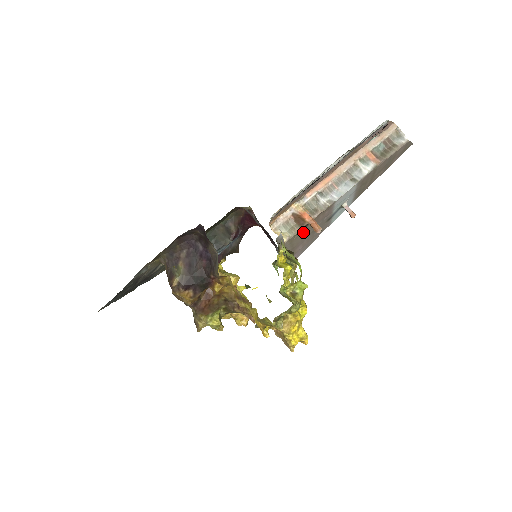
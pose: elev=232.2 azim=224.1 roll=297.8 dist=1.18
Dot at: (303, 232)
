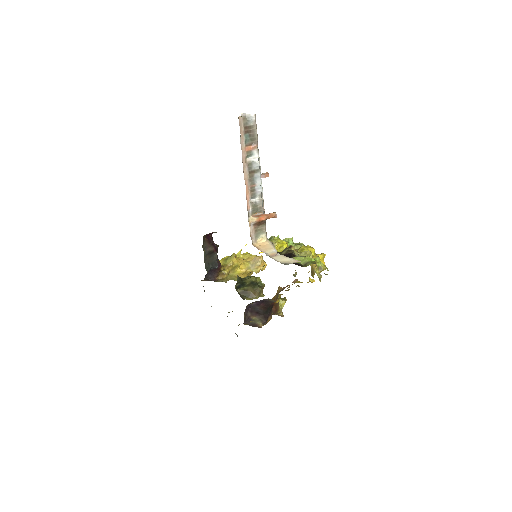
Dot at: occluded
